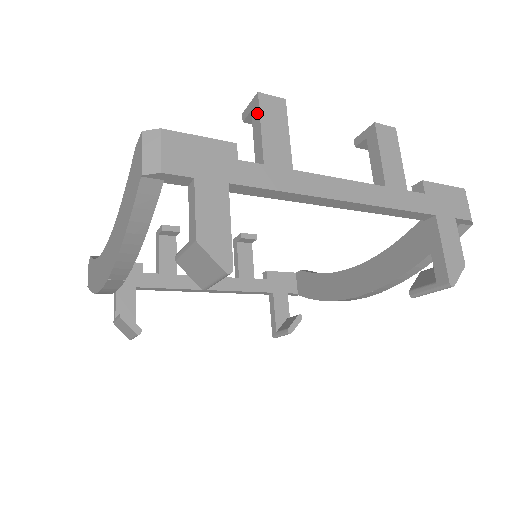
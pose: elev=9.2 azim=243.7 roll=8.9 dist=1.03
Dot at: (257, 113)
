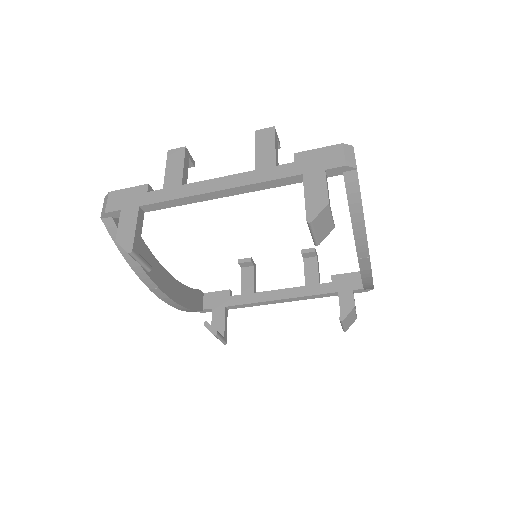
Dot at: (167, 162)
